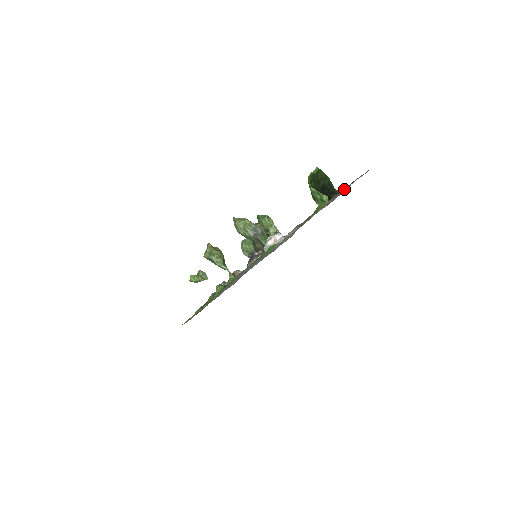
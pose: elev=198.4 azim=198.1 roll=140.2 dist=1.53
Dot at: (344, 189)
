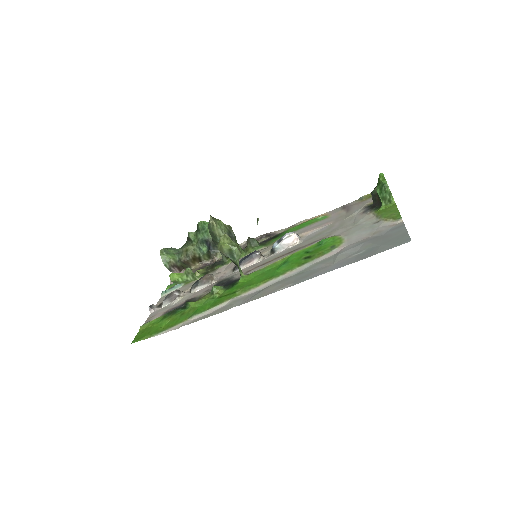
Dot at: (368, 199)
